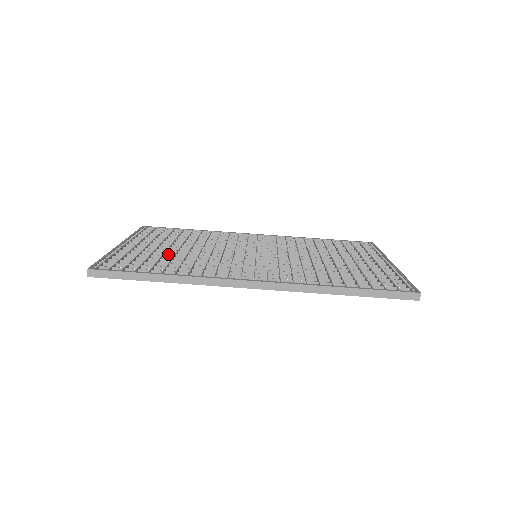
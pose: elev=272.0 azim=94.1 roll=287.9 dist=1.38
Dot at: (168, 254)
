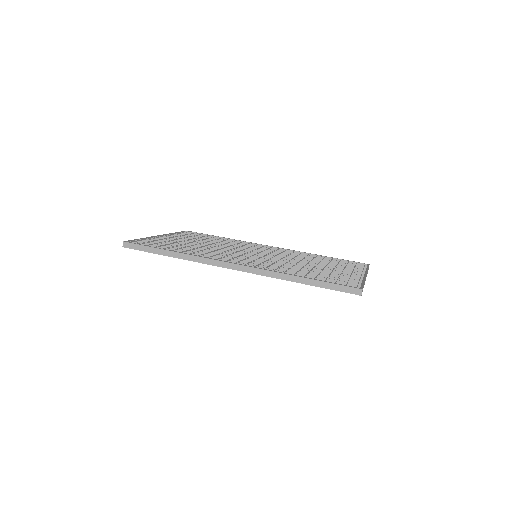
Dot at: occluded
